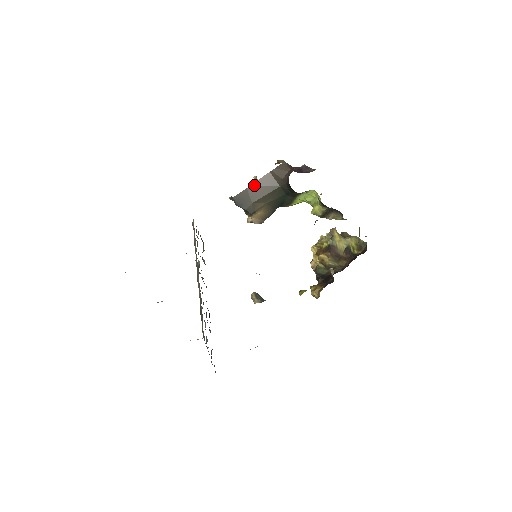
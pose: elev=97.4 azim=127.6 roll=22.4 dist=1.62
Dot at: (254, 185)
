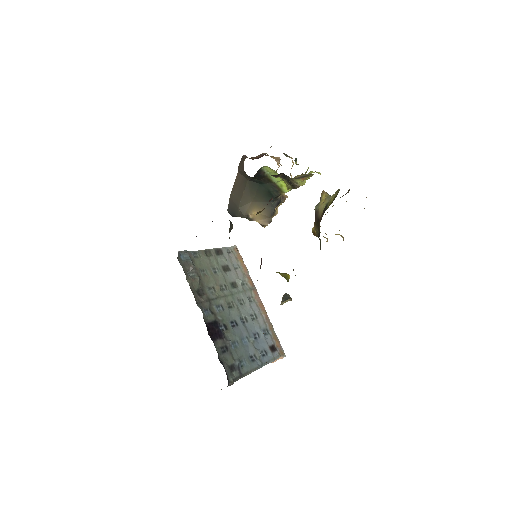
Dot at: (233, 191)
